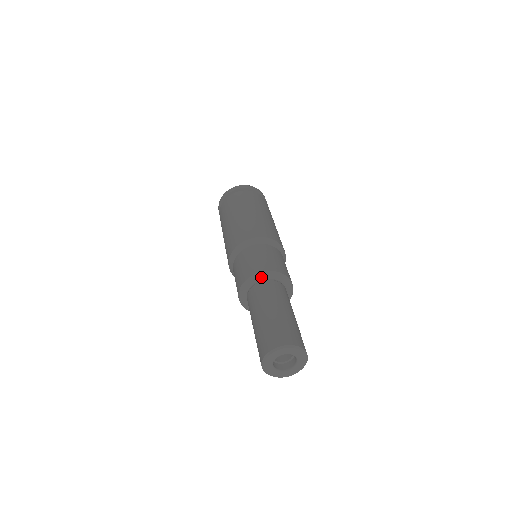
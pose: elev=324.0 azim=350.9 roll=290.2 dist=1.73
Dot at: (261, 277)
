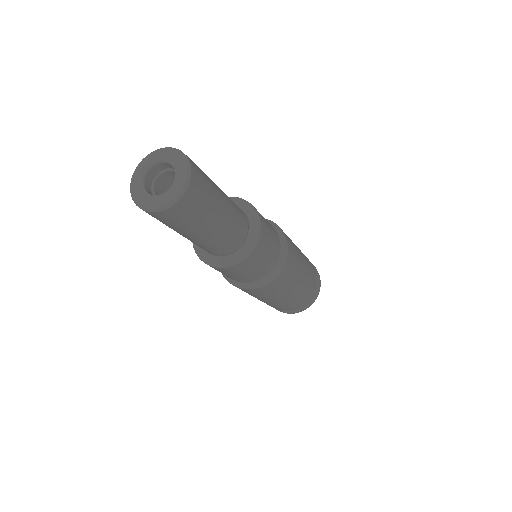
Dot at: occluded
